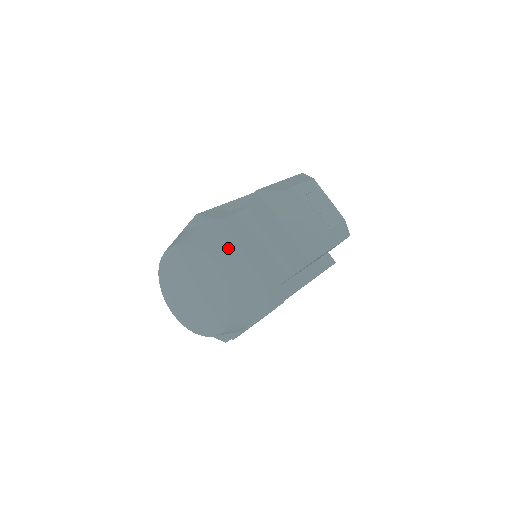
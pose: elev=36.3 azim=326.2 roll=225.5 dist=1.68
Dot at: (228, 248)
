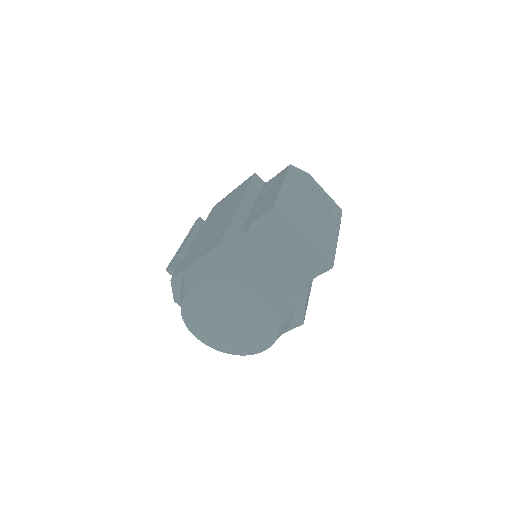
Dot at: (265, 277)
